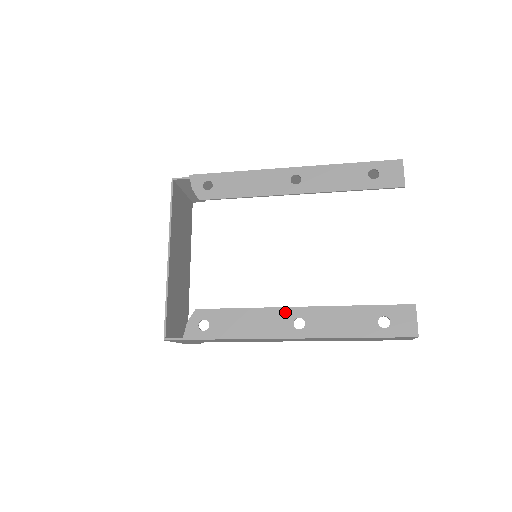
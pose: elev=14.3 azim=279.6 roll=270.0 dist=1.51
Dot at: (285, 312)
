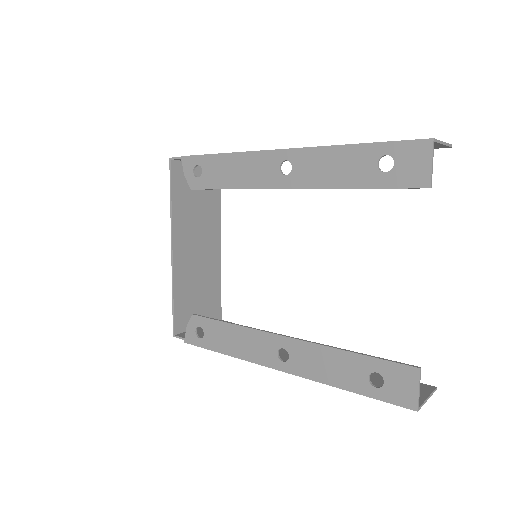
Dot at: (270, 338)
